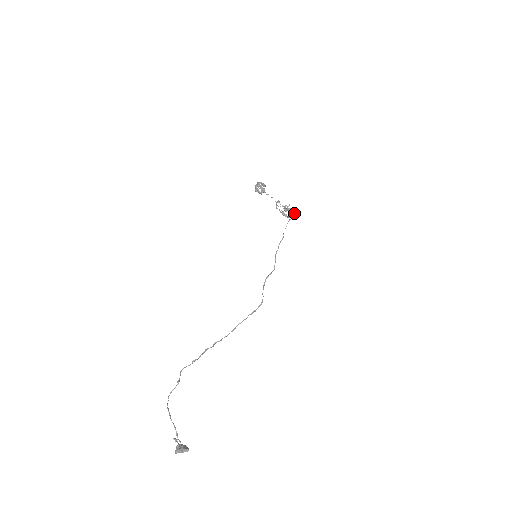
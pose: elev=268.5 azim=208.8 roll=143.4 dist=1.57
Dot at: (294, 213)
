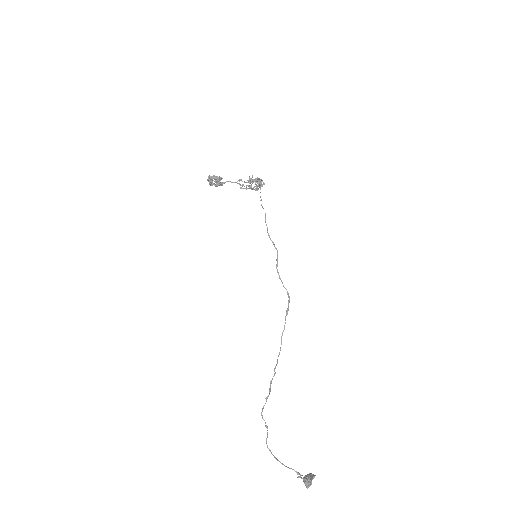
Dot at: occluded
